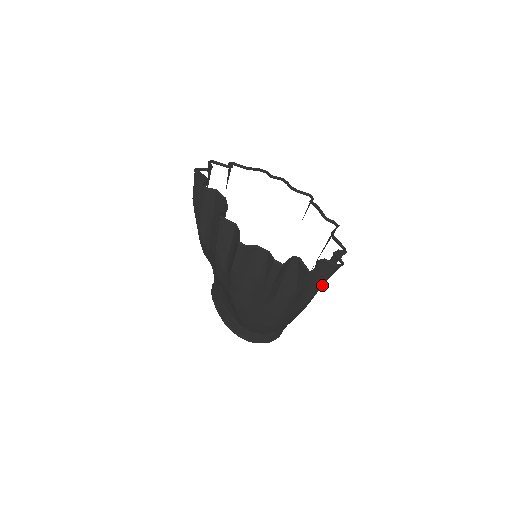
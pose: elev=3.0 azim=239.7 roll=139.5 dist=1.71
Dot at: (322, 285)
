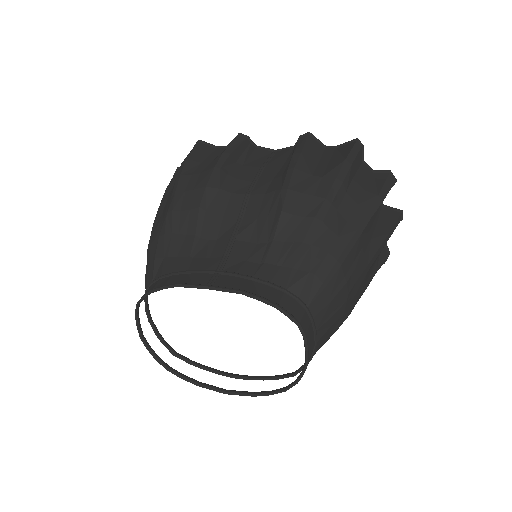
Dot at: occluded
